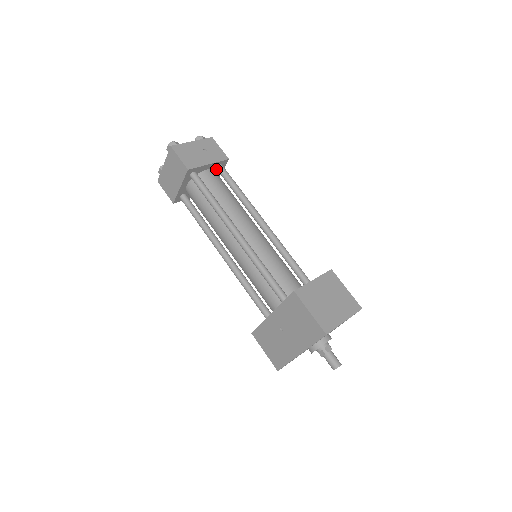
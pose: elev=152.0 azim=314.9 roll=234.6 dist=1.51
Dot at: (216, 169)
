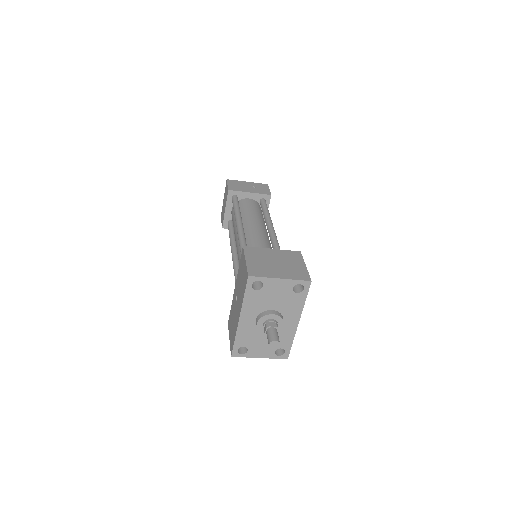
Dot at: occluded
